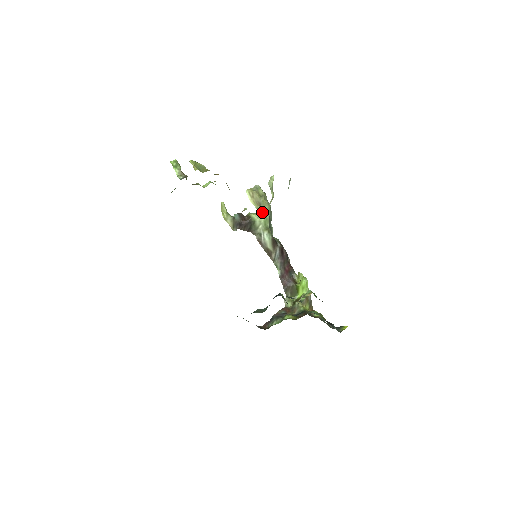
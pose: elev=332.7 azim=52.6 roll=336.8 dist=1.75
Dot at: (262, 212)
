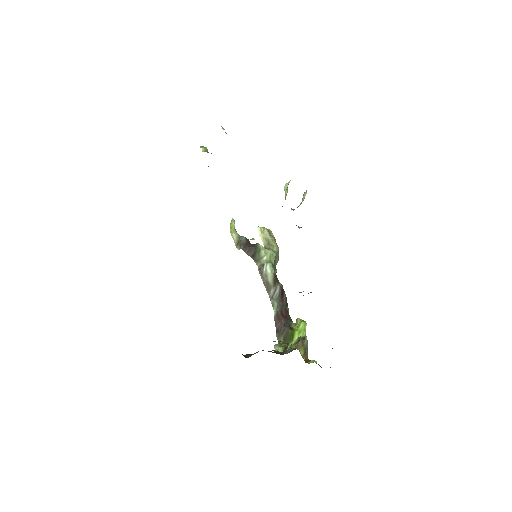
Dot at: (269, 248)
